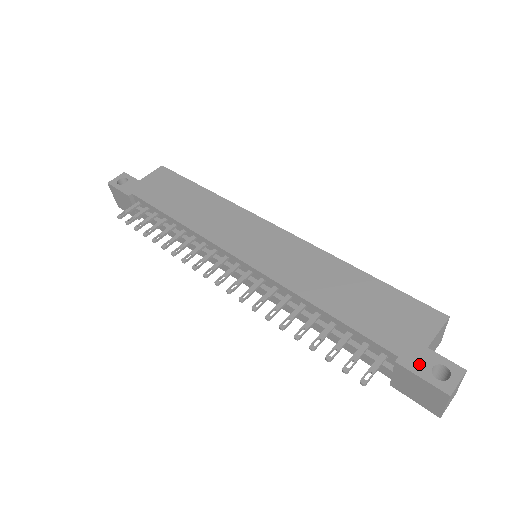
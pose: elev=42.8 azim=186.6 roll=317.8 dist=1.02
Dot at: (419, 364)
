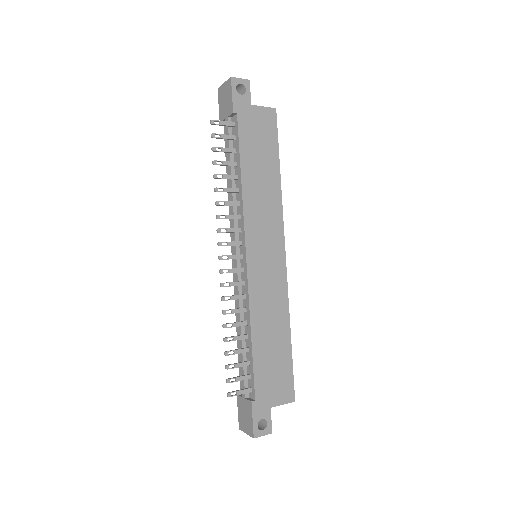
Dot at: (259, 412)
